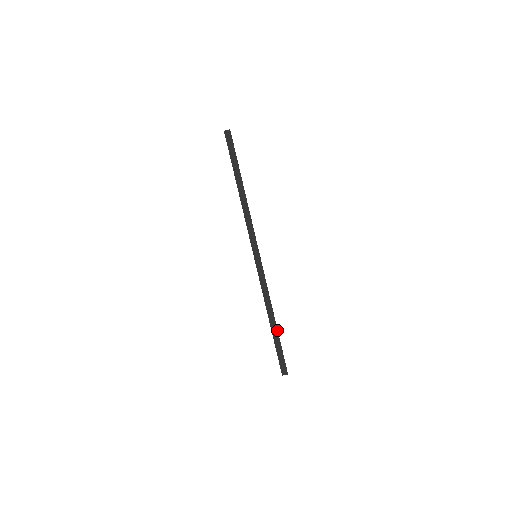
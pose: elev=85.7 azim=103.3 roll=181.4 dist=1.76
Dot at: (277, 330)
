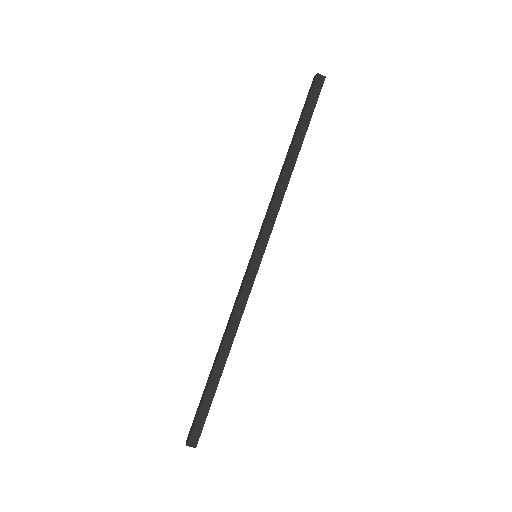
Dot at: (221, 375)
